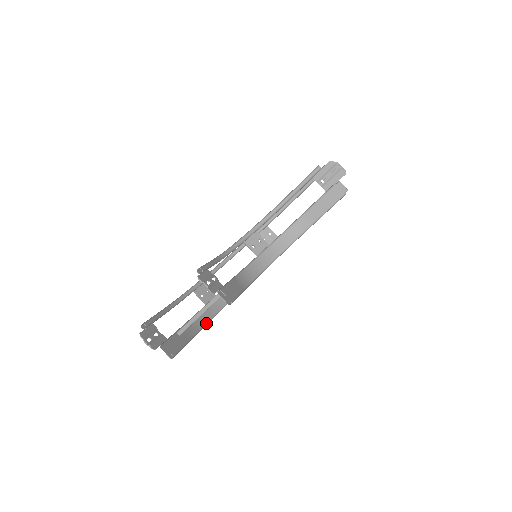
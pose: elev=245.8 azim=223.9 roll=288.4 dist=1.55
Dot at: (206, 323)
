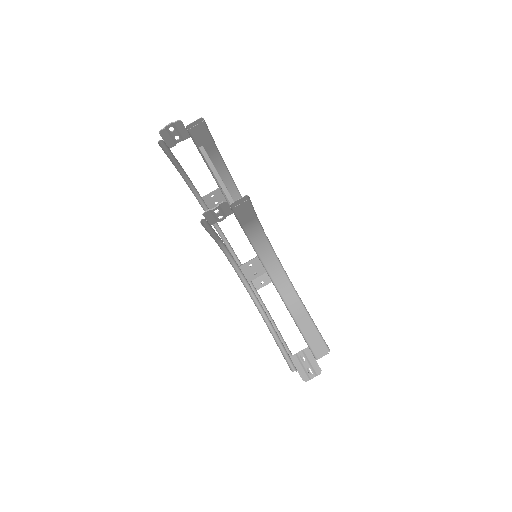
Dot at: occluded
